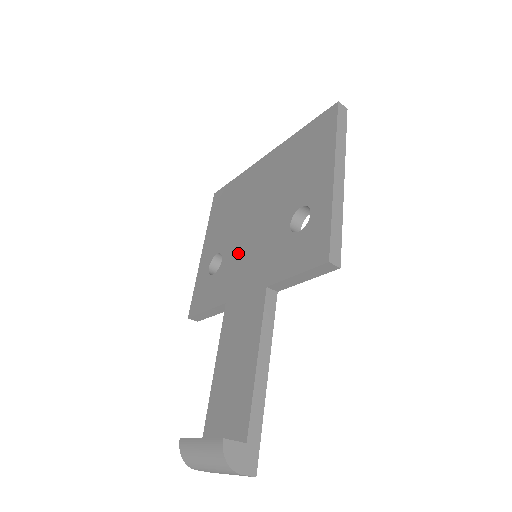
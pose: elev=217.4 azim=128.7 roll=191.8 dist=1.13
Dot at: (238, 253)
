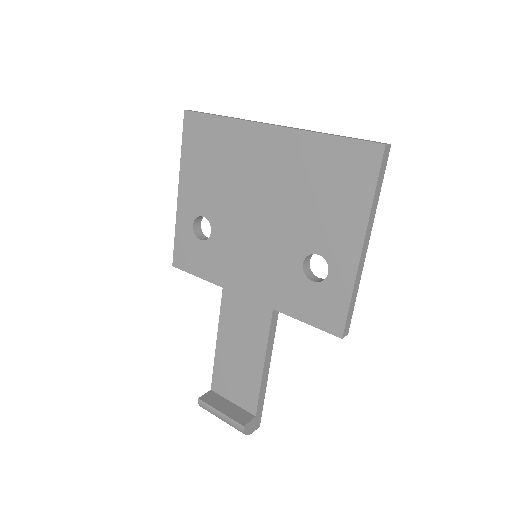
Dot at: (234, 242)
